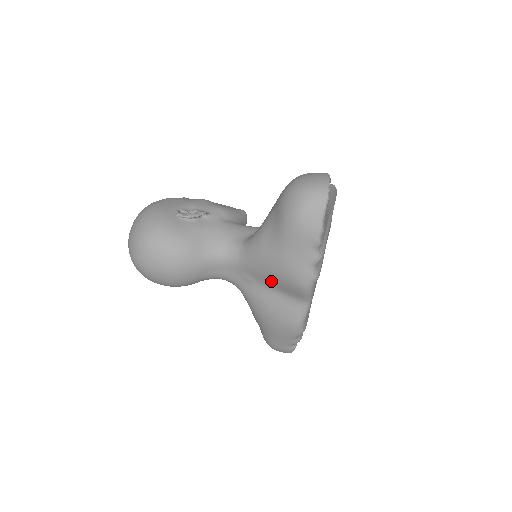
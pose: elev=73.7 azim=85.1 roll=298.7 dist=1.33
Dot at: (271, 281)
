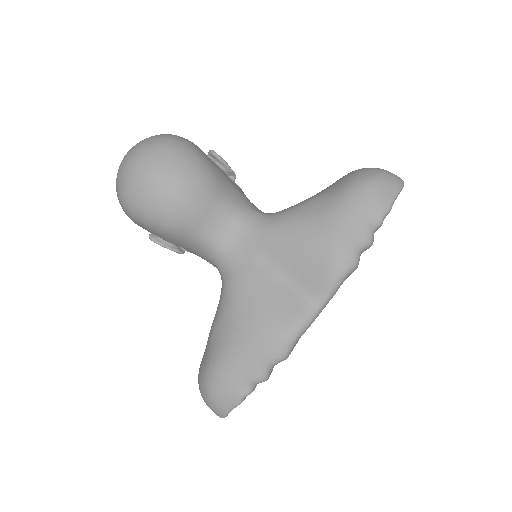
Dot at: (291, 257)
